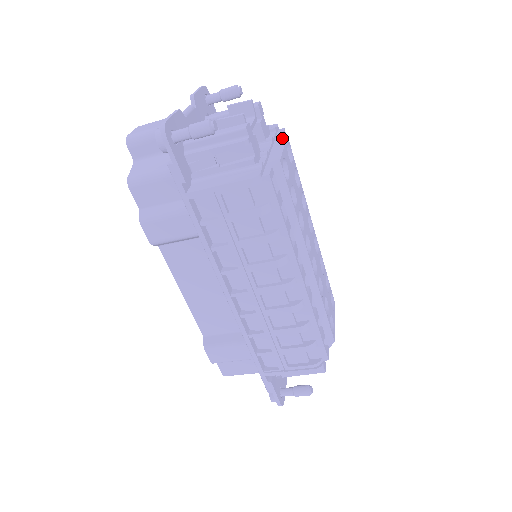
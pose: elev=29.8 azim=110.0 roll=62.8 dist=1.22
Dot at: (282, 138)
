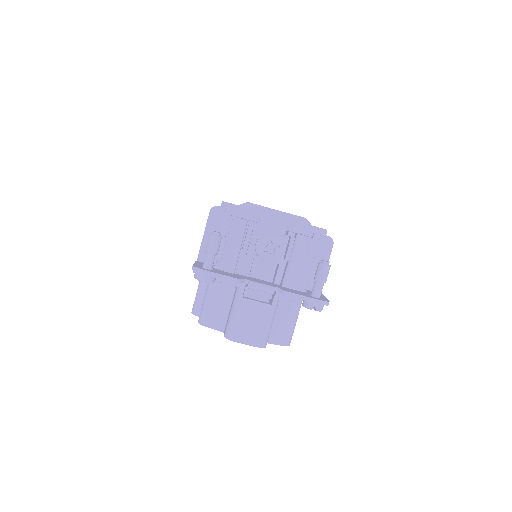
Dot at: occluded
